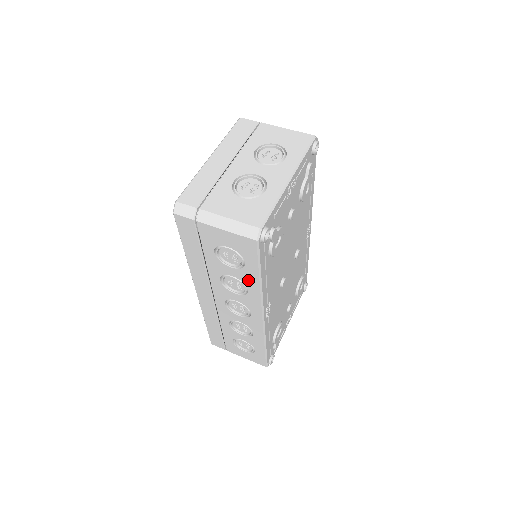
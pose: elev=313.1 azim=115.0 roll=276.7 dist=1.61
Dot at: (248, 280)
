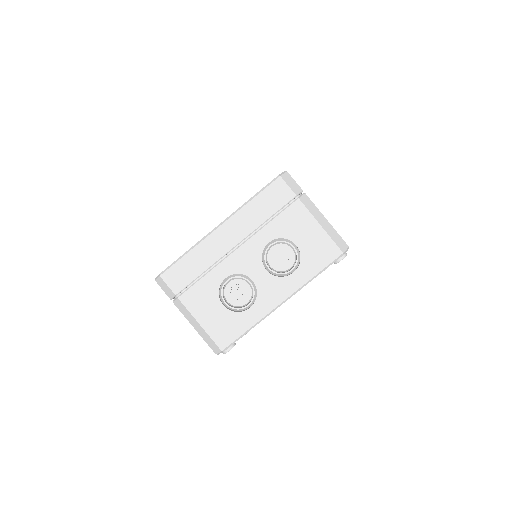
Dot at: occluded
